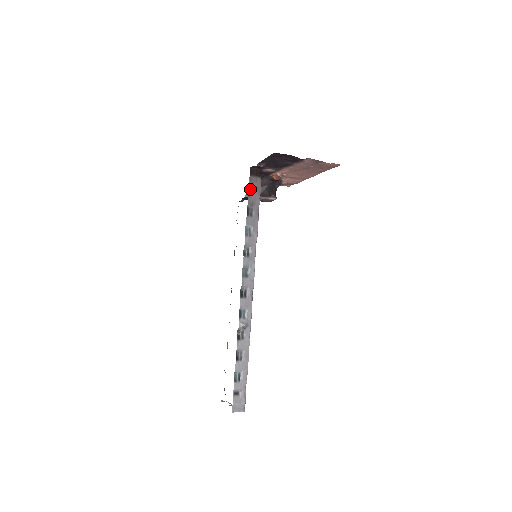
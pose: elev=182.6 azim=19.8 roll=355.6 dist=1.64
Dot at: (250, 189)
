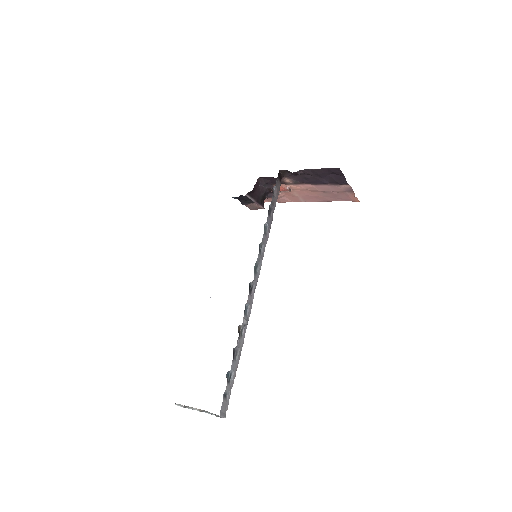
Dot at: (274, 190)
